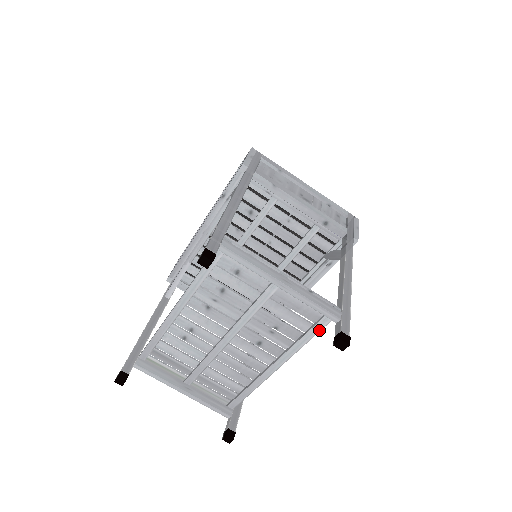
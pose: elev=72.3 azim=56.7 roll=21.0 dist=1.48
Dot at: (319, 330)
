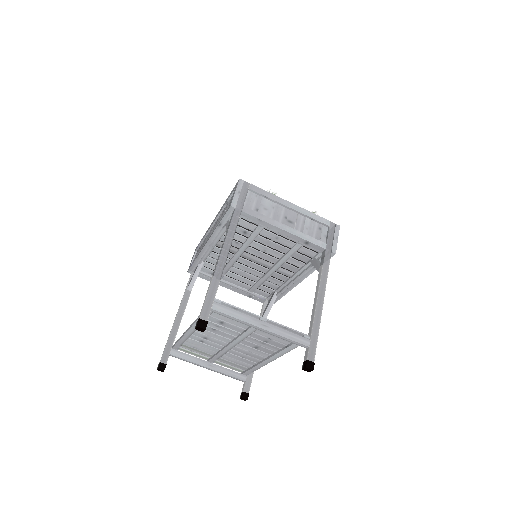
Dot at: (297, 346)
